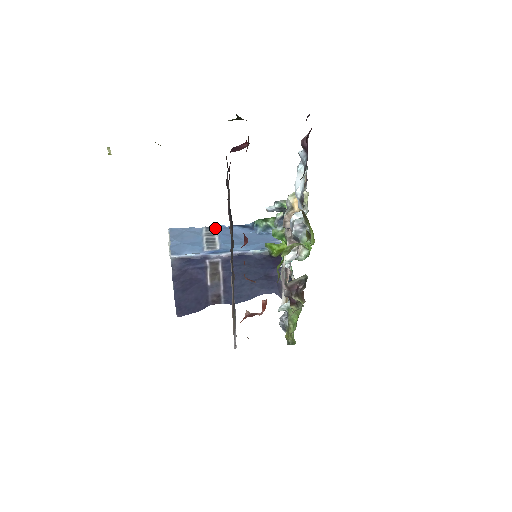
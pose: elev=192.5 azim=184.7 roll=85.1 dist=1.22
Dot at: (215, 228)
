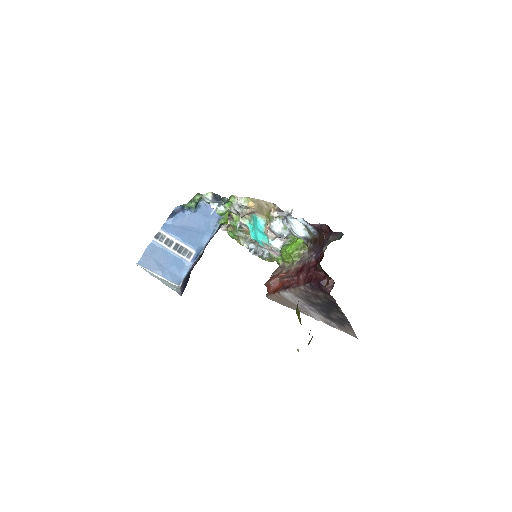
Dot at: (162, 233)
